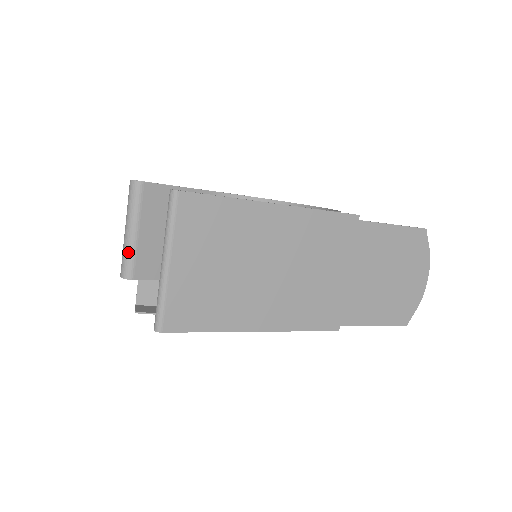
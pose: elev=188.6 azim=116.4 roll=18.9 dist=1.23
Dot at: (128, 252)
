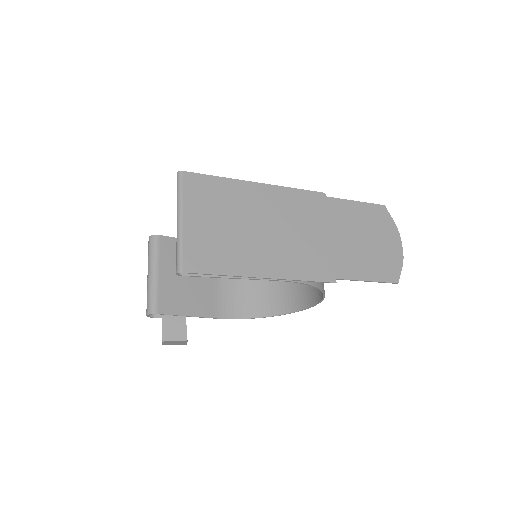
Dot at: (151, 291)
